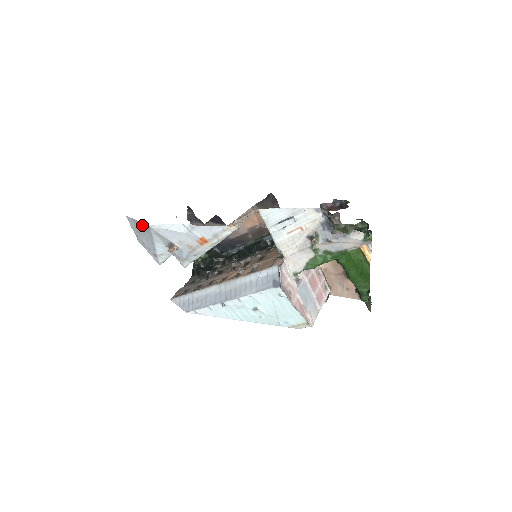
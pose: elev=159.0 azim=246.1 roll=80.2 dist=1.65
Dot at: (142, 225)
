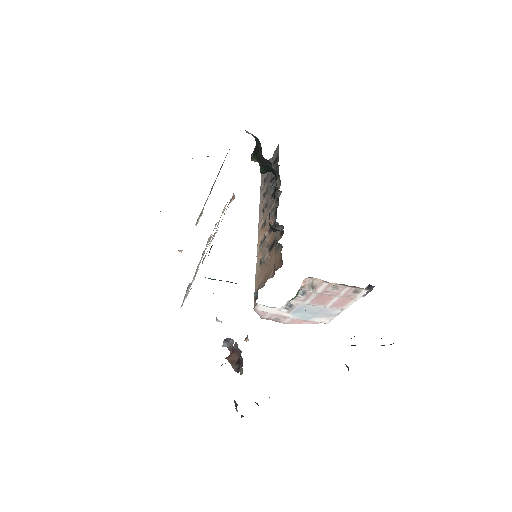
Dot at: occluded
